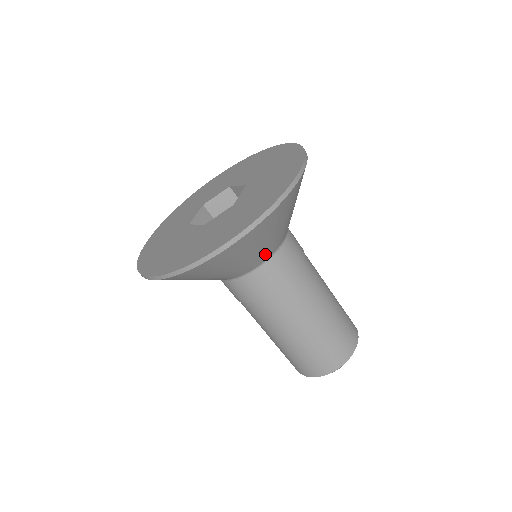
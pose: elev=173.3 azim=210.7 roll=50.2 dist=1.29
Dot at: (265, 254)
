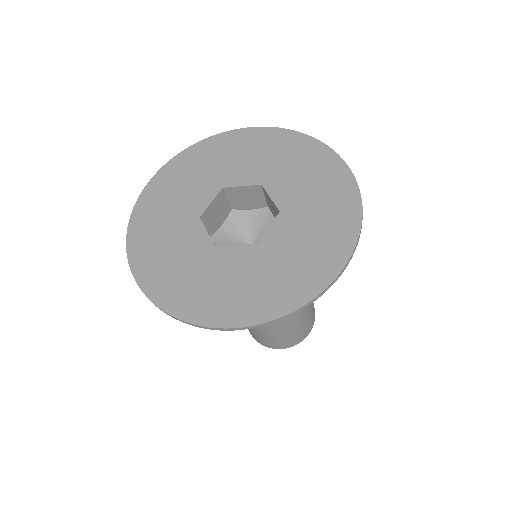
Dot at: occluded
